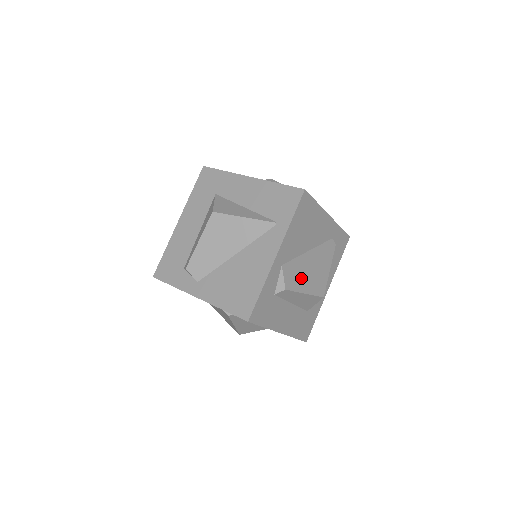
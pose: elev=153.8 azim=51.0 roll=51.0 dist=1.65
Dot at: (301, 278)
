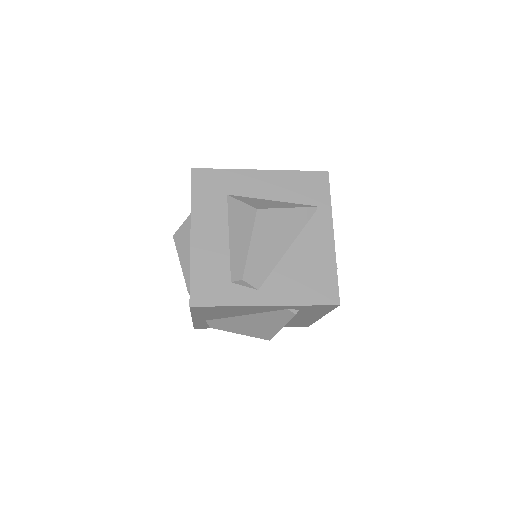
Dot at: occluded
